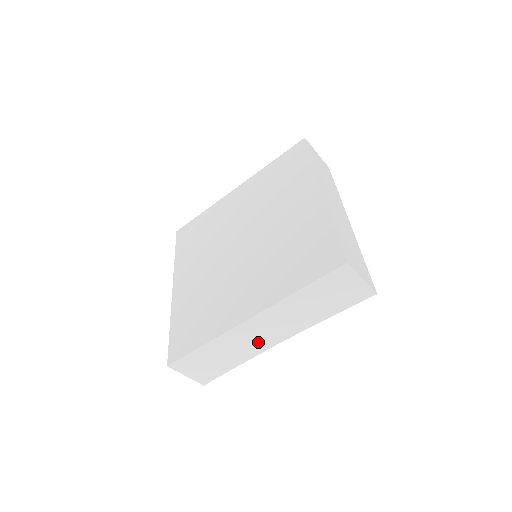
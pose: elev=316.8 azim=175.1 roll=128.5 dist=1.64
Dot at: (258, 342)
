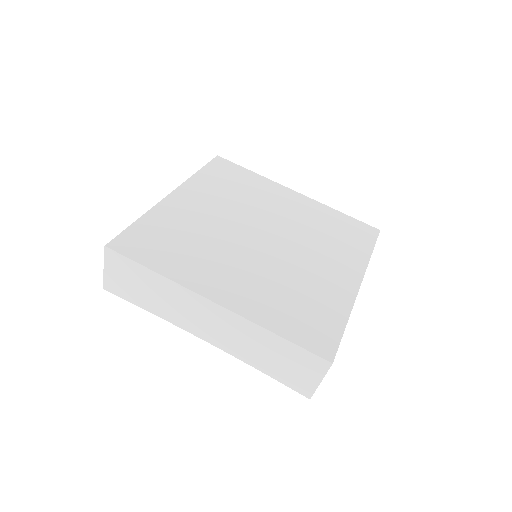
Dot at: (191, 320)
